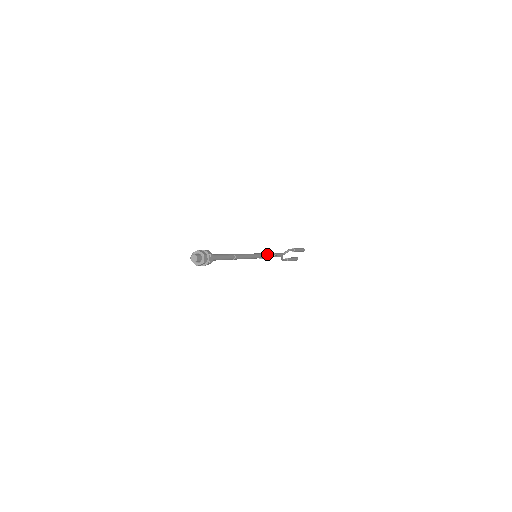
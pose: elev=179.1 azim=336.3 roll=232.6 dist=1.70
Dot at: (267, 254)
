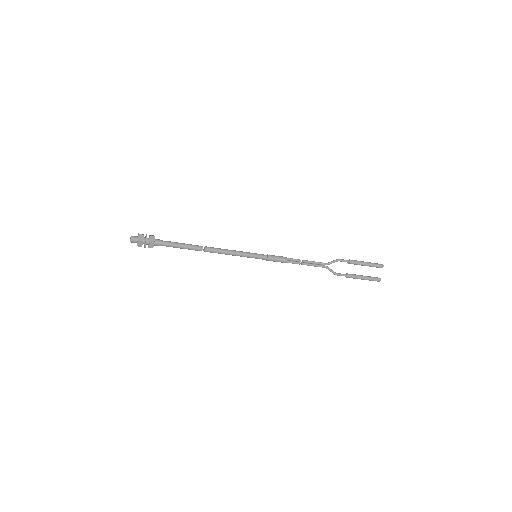
Dot at: (279, 256)
